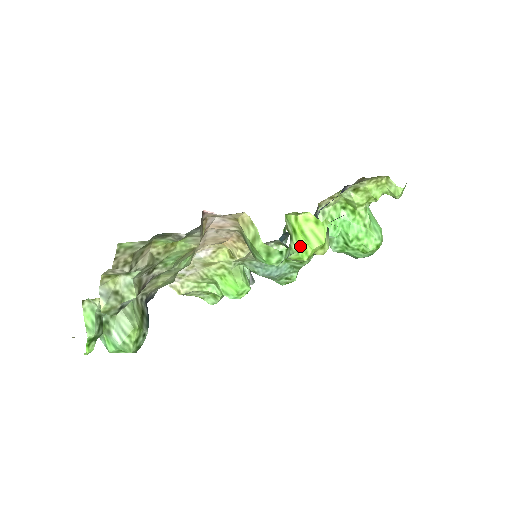
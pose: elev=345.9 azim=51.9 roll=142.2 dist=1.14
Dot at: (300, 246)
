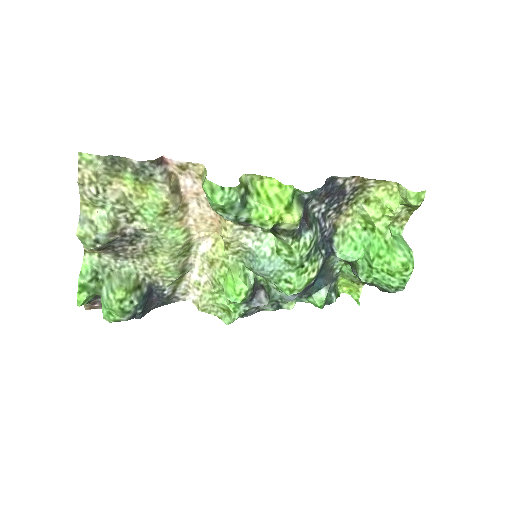
Dot at: (260, 204)
